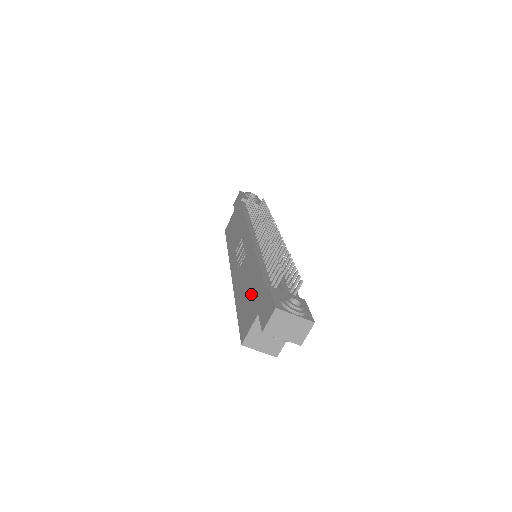
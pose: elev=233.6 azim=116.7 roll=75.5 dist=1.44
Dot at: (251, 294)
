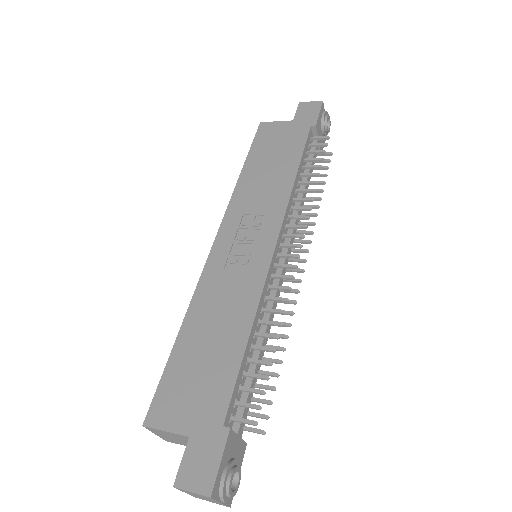
Dot at: (206, 371)
